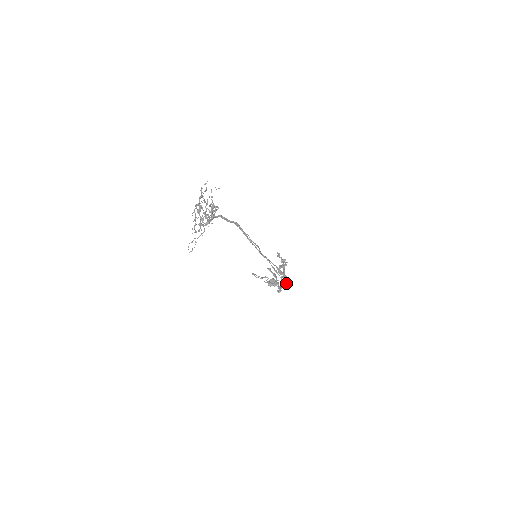
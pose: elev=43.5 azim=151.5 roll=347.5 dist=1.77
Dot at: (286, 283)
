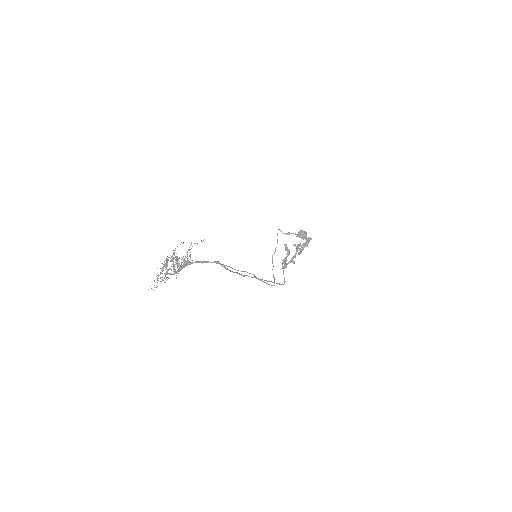
Dot at: occluded
